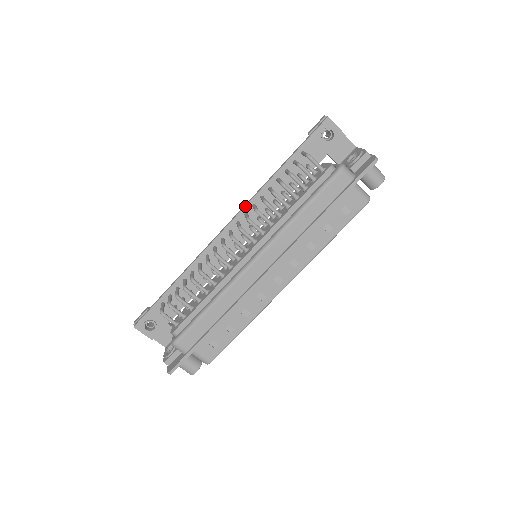
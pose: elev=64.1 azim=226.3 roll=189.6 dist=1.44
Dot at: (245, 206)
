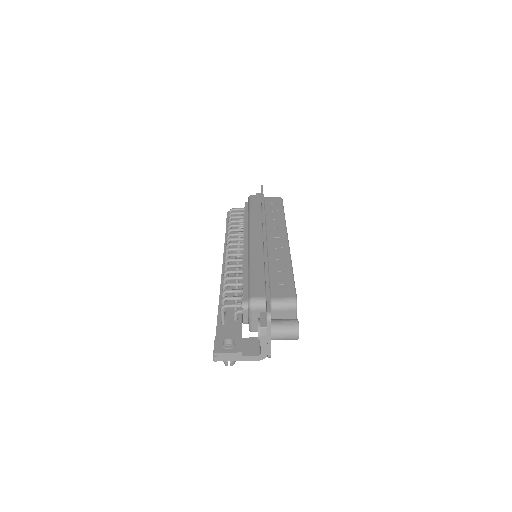
Dot at: (223, 253)
